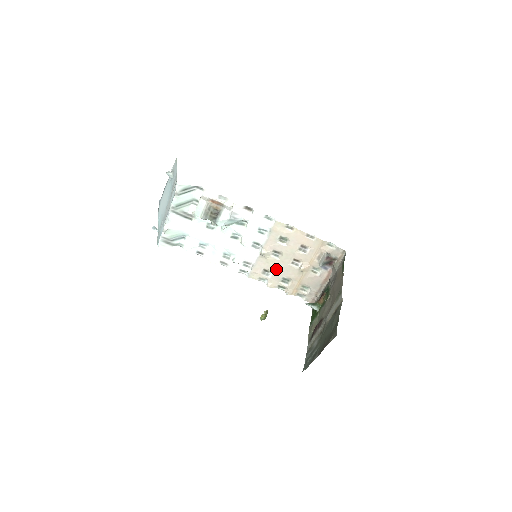
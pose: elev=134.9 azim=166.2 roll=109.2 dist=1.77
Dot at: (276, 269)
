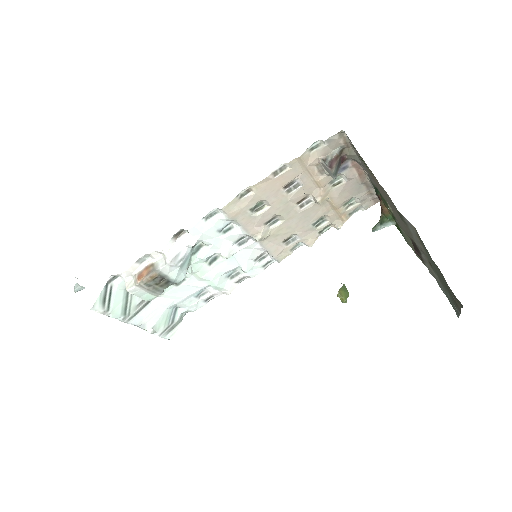
Dot at: (294, 229)
